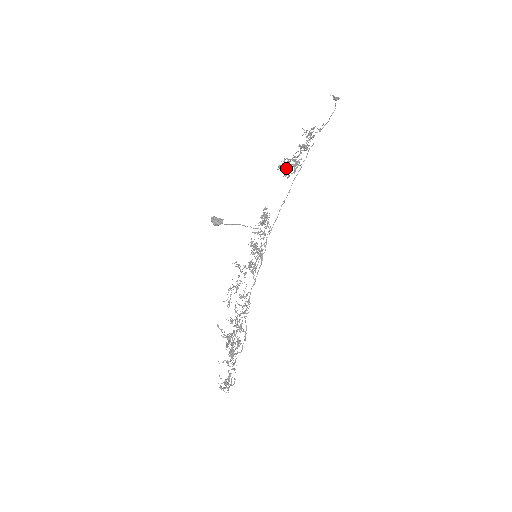
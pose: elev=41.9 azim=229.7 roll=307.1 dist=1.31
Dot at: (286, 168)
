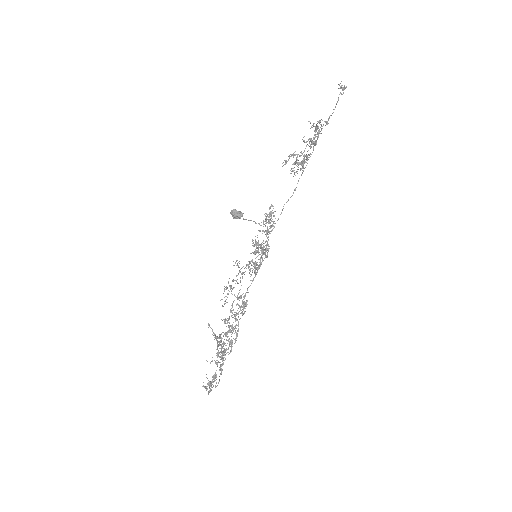
Dot at: (294, 164)
